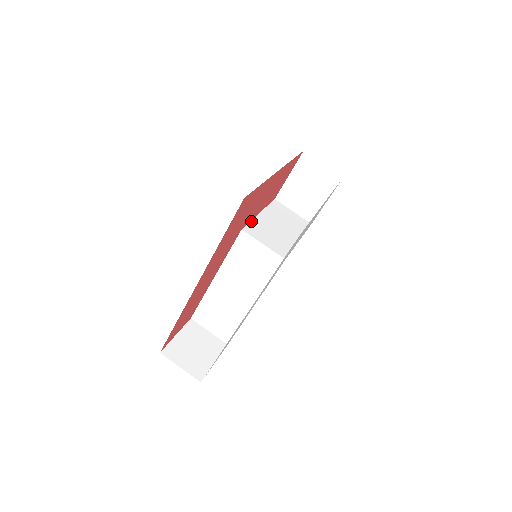
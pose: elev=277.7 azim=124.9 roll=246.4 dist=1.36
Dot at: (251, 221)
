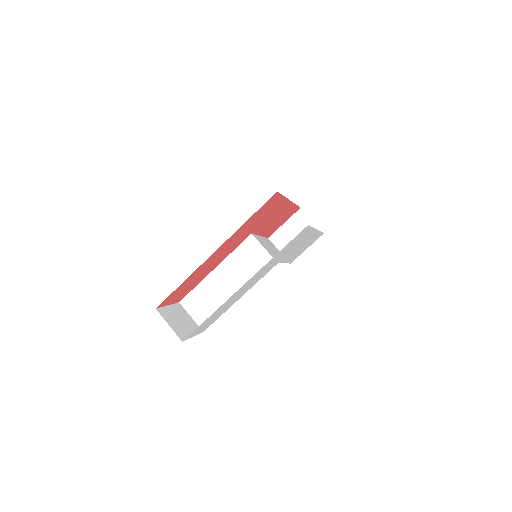
Dot at: (256, 235)
